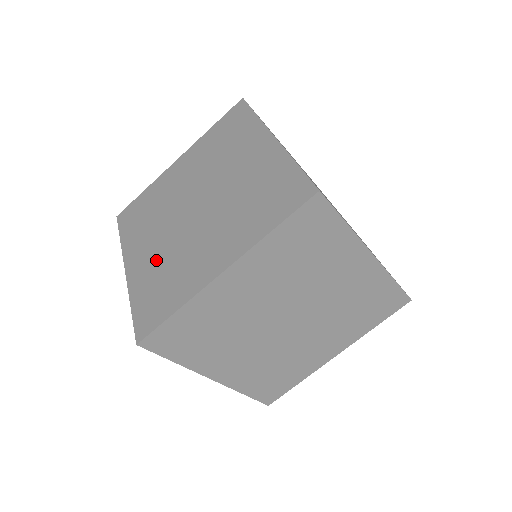
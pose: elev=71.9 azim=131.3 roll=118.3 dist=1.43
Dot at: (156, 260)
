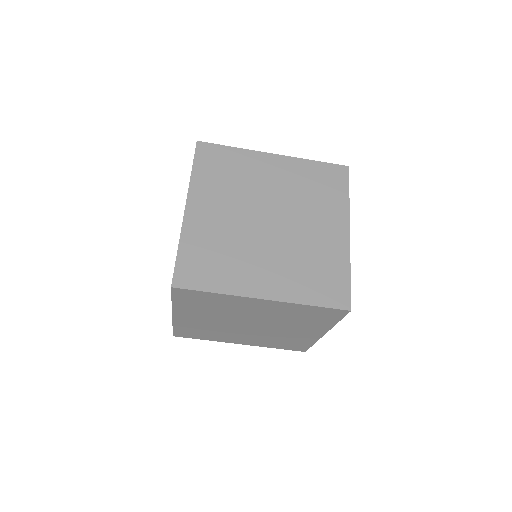
Dot at: (217, 231)
